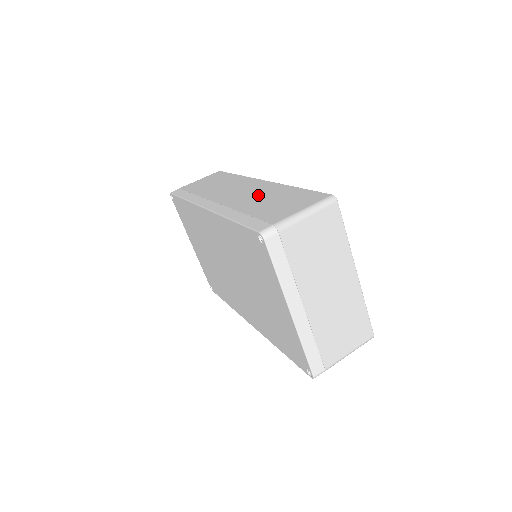
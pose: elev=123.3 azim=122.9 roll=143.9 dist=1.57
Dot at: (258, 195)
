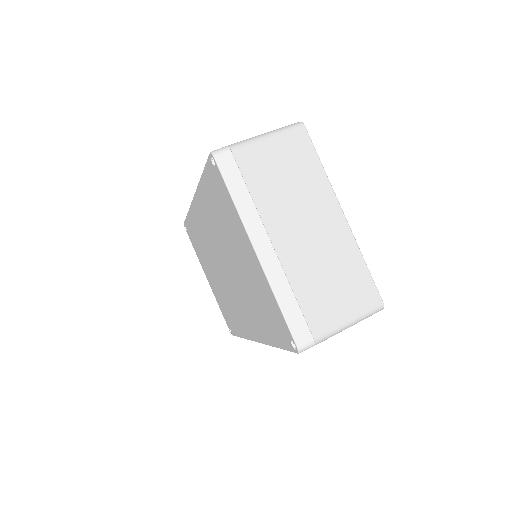
Dot at: occluded
